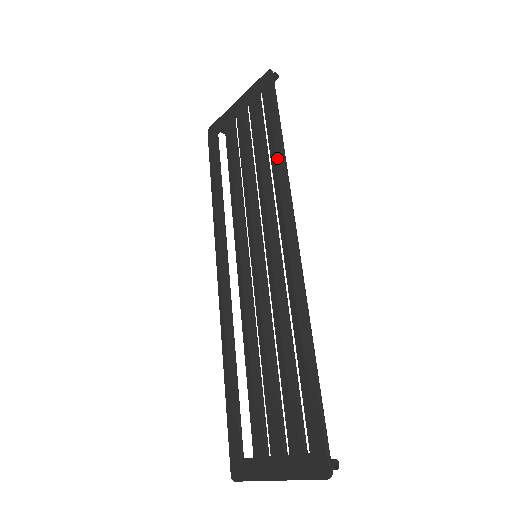
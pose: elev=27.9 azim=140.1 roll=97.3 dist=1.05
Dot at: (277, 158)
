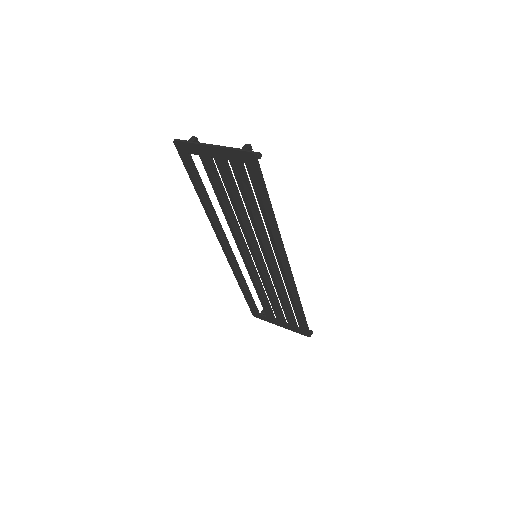
Dot at: (271, 225)
